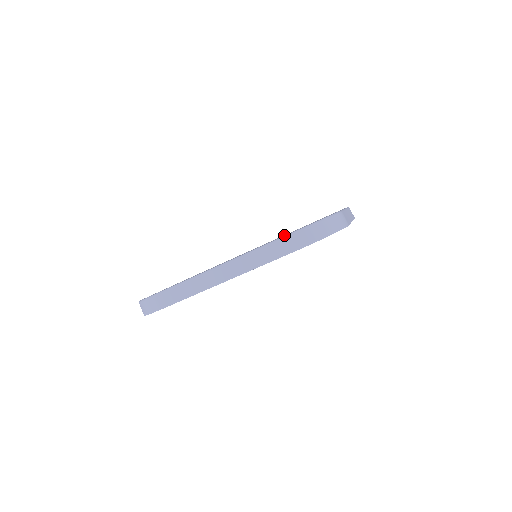
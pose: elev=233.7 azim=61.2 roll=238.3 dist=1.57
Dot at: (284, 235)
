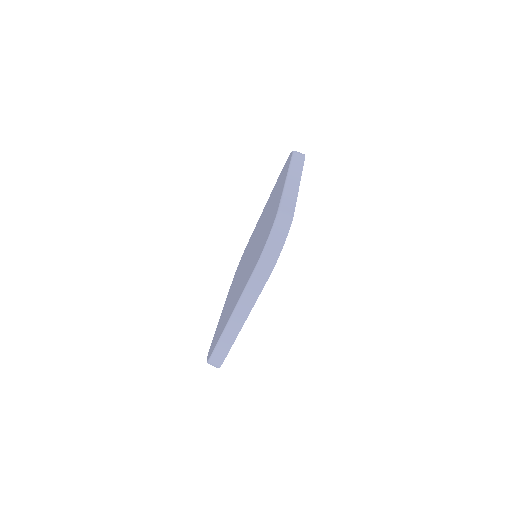
Dot at: (260, 233)
